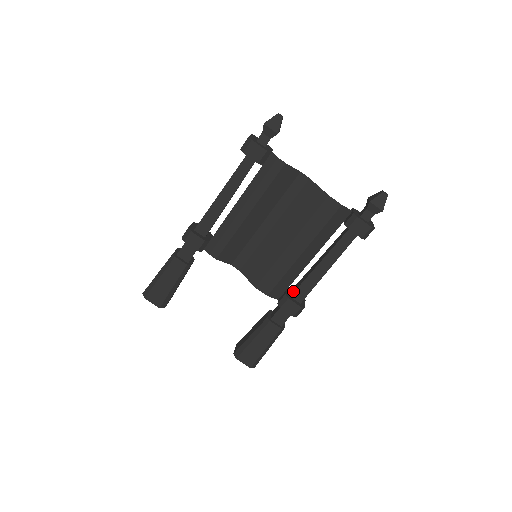
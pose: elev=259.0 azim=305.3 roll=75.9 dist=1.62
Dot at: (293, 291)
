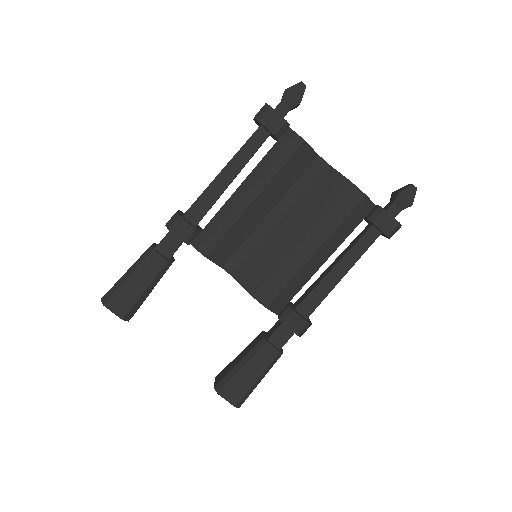
Dot at: (298, 303)
